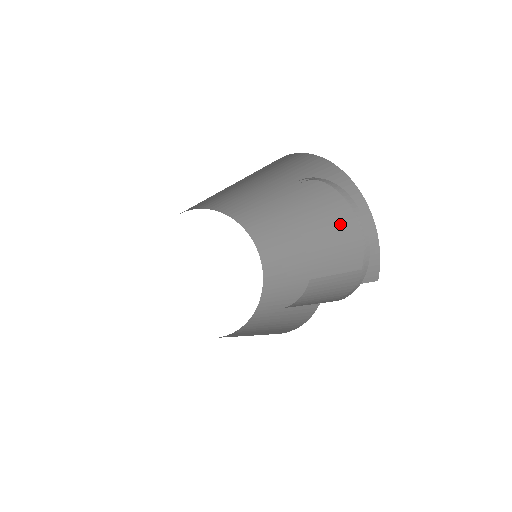
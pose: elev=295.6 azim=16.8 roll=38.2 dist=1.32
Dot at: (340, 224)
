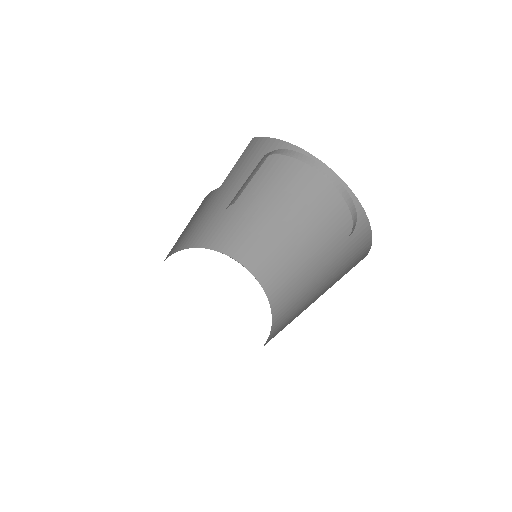
Dot at: (343, 245)
